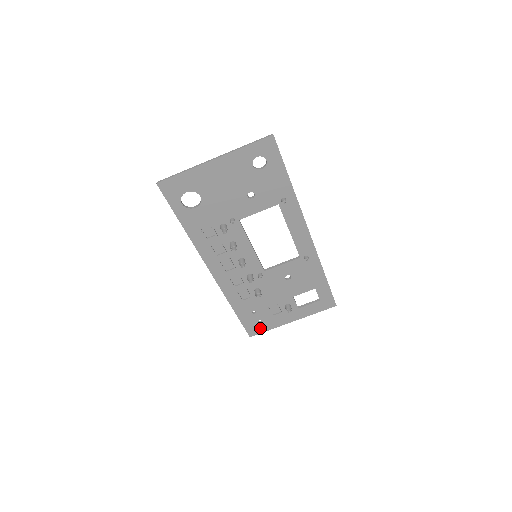
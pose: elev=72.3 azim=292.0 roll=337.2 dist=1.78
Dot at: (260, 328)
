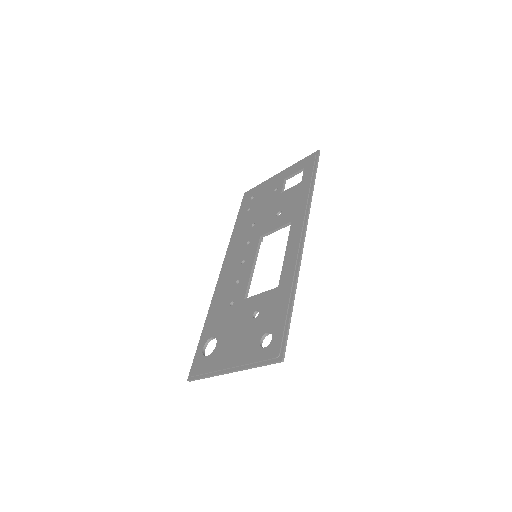
Dot at: occluded
